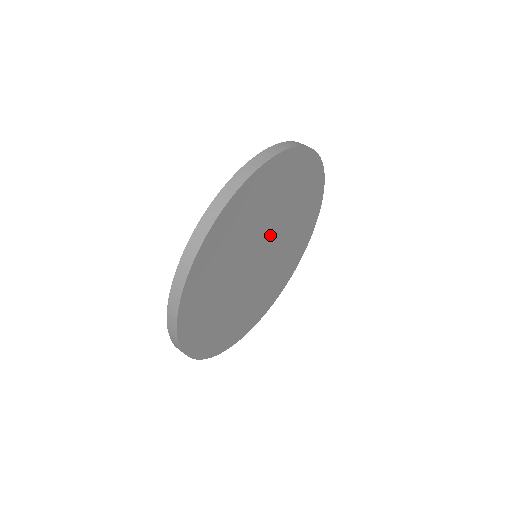
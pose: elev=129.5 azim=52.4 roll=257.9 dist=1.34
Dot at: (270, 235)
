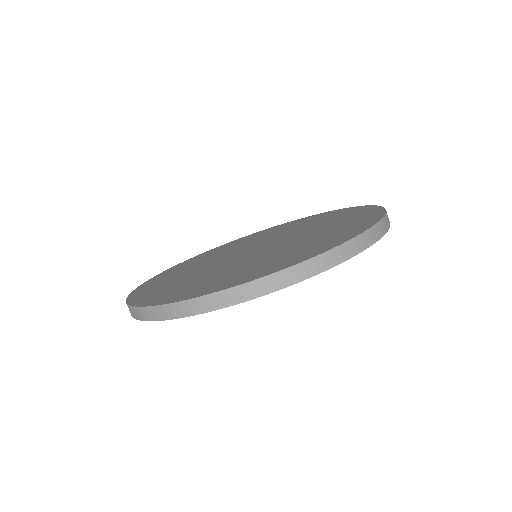
Dot at: occluded
